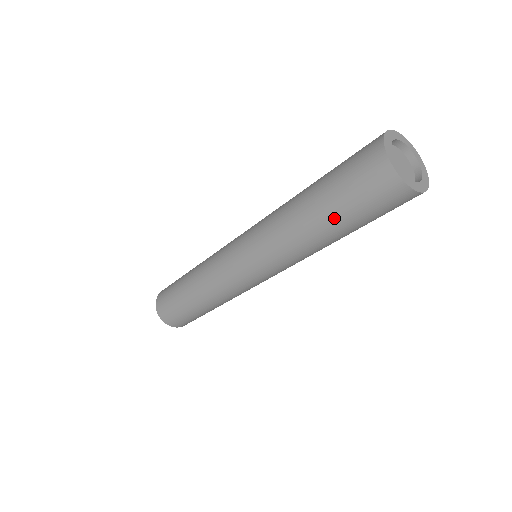
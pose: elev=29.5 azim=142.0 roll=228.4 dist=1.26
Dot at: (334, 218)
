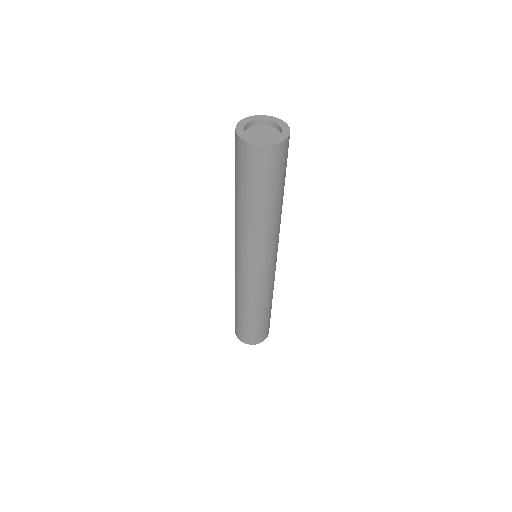
Dot at: (241, 192)
